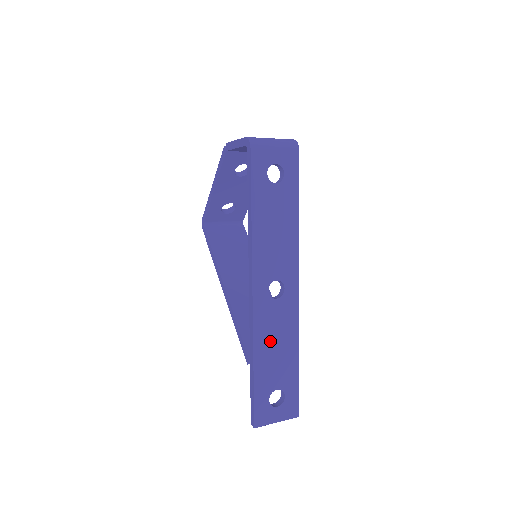
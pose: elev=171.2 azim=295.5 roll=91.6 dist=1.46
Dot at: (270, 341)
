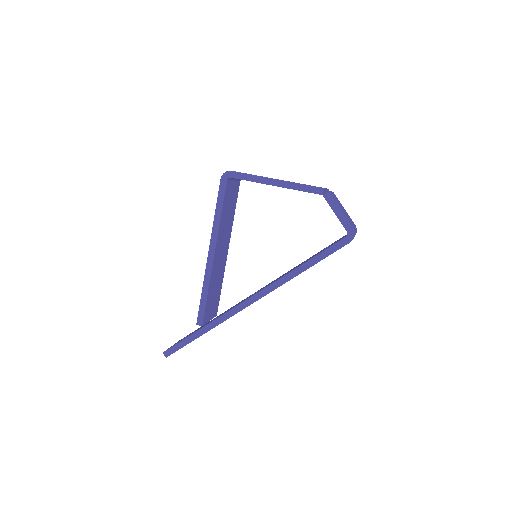
Dot at: occluded
